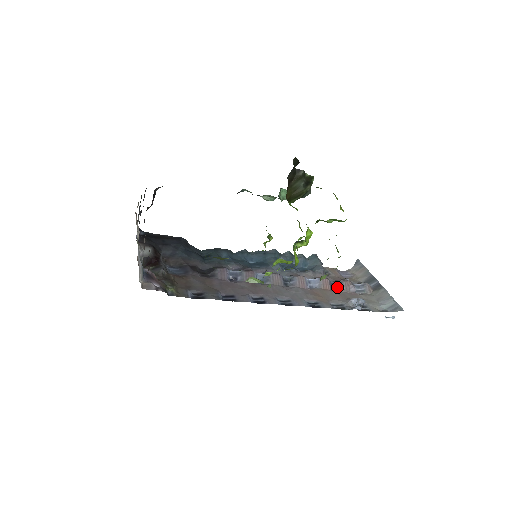
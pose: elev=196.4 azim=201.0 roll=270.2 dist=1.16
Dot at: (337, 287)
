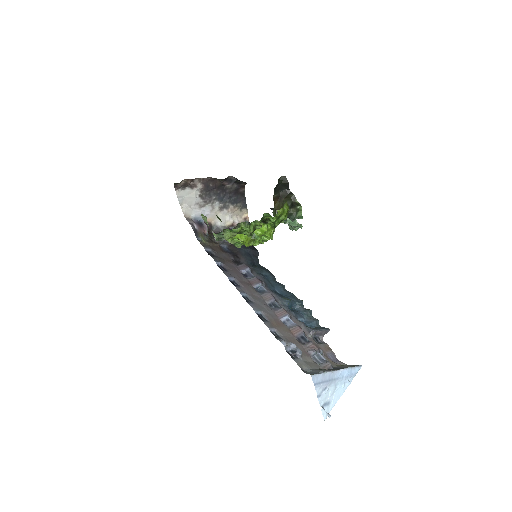
Dot at: (303, 341)
